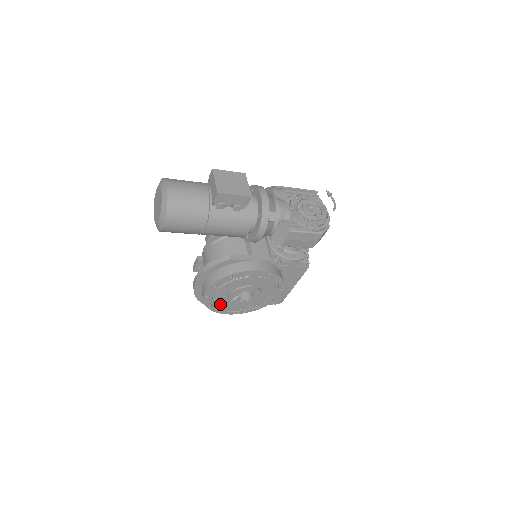
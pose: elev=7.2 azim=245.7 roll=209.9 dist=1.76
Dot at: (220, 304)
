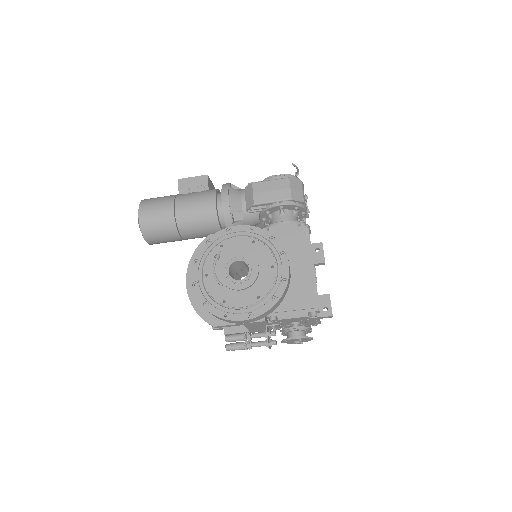
Dot at: (218, 297)
